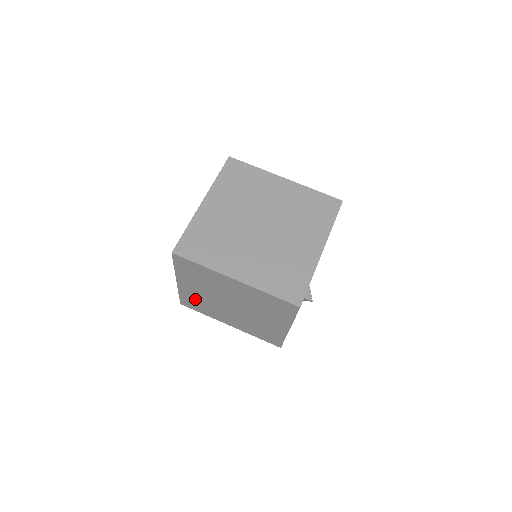
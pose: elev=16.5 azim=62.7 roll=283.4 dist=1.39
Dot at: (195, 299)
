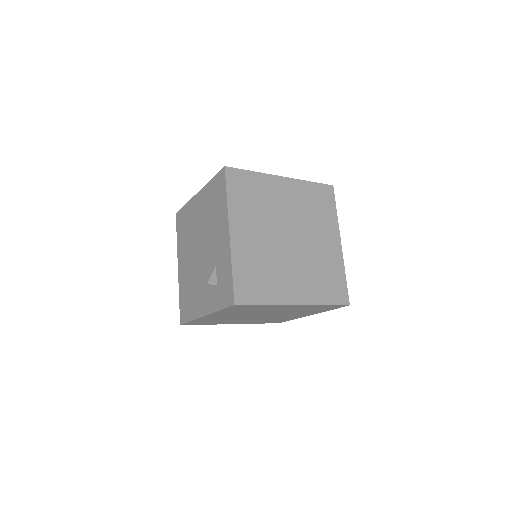
Dot at: (211, 320)
